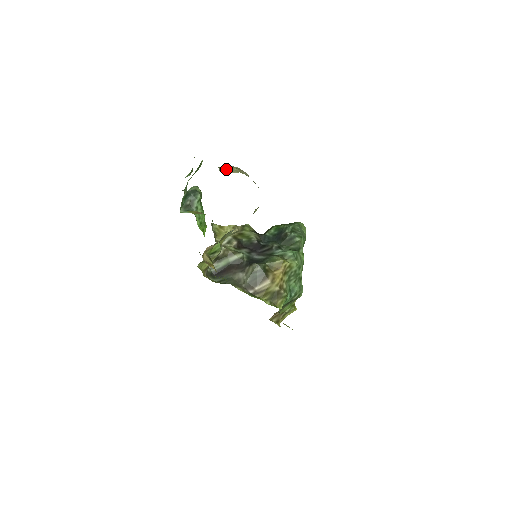
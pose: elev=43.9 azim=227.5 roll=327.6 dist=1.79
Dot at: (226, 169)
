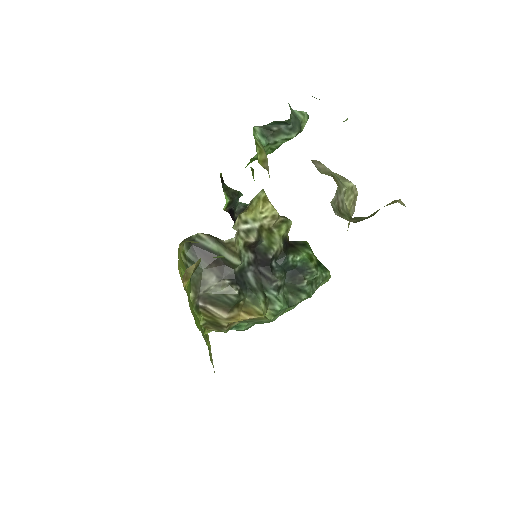
Dot at: (341, 202)
